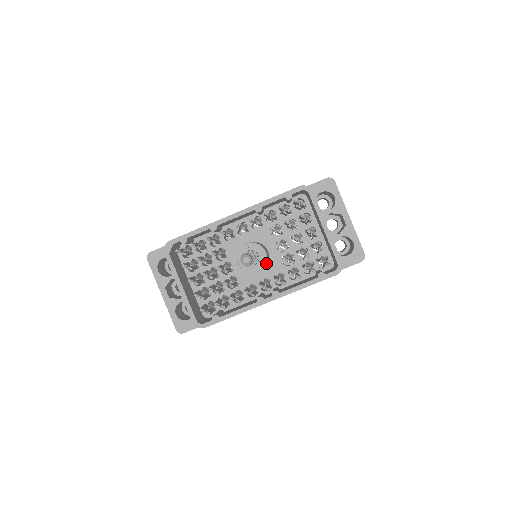
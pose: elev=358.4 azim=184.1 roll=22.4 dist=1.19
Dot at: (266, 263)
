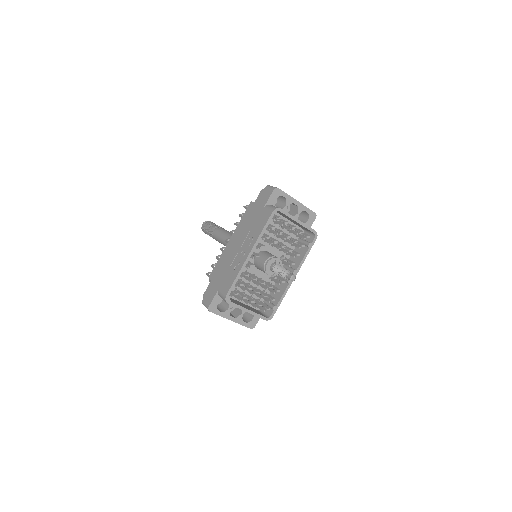
Dot at: occluded
